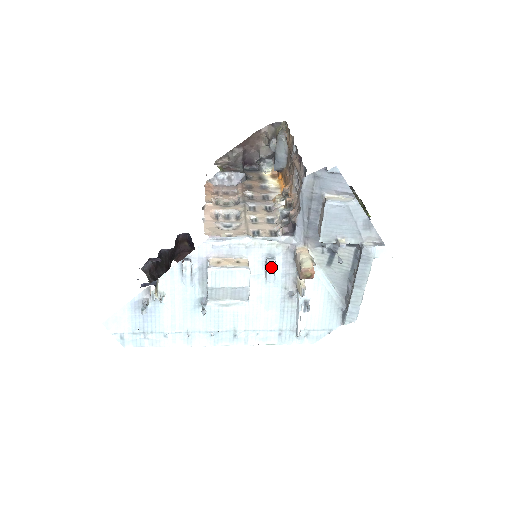
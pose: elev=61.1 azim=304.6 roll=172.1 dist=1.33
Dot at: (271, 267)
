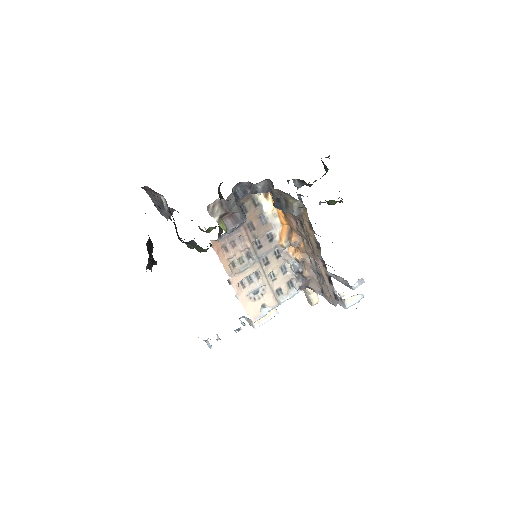
Dot at: occluded
